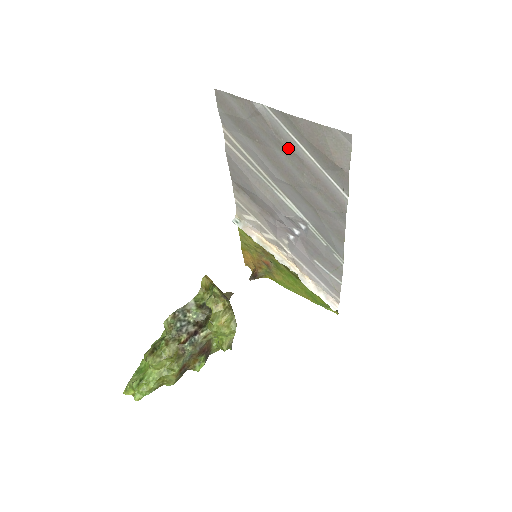
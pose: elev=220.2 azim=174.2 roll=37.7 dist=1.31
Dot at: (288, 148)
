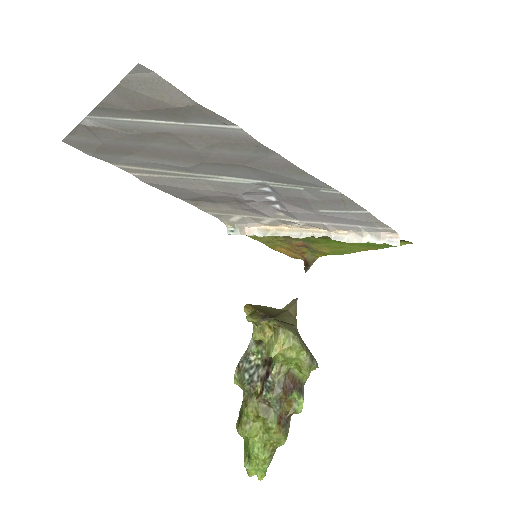
Dot at: (148, 134)
